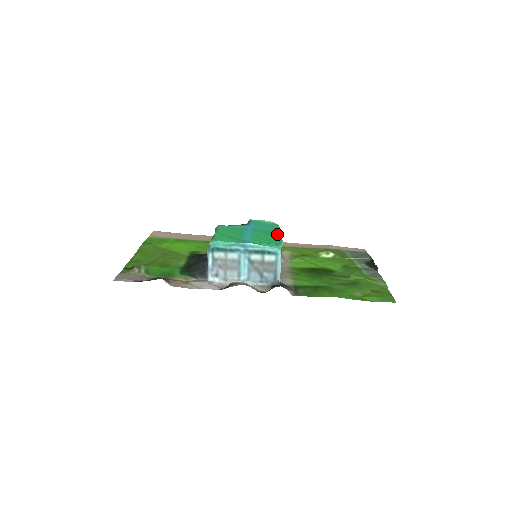
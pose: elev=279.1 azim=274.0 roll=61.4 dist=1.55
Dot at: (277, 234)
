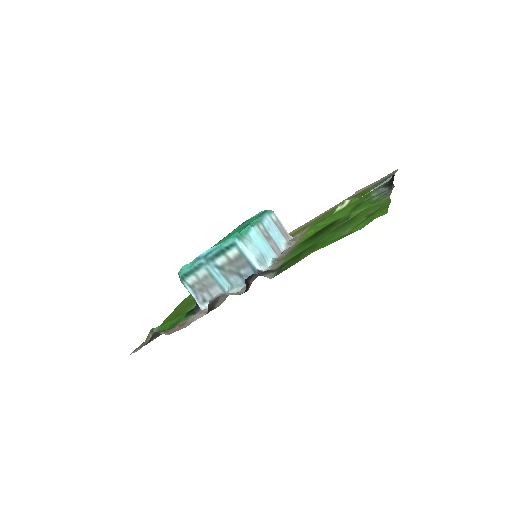
Dot at: (251, 222)
